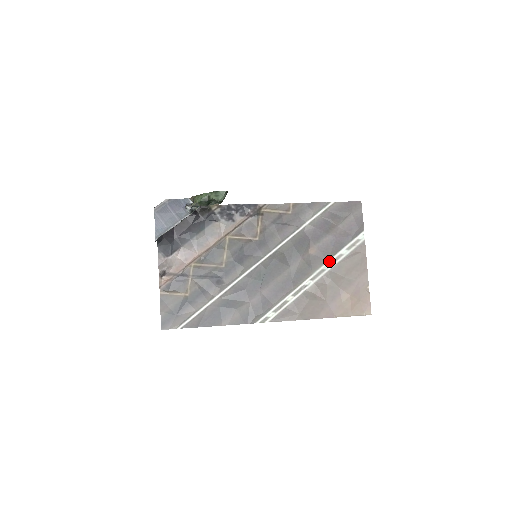
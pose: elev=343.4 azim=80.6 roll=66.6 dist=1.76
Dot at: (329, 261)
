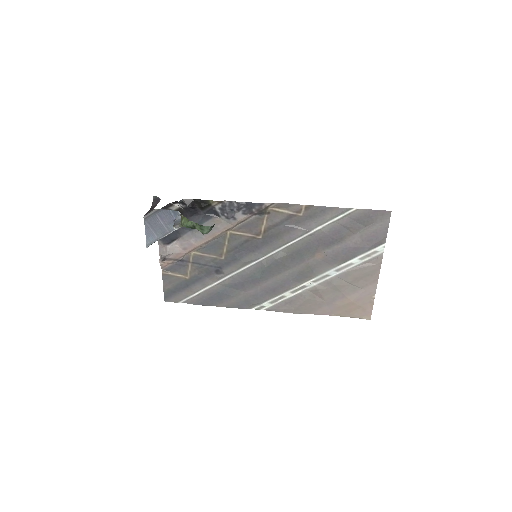
Dot at: (336, 268)
